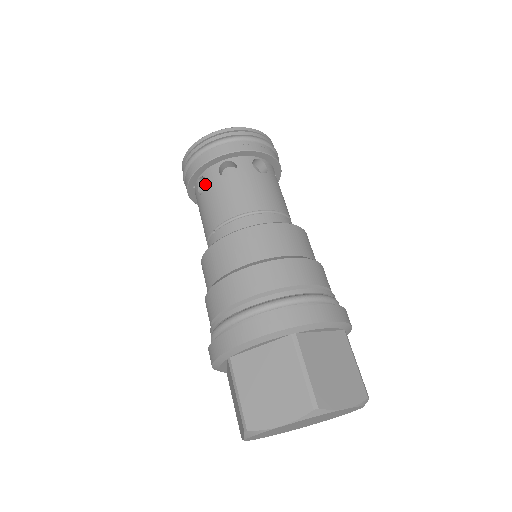
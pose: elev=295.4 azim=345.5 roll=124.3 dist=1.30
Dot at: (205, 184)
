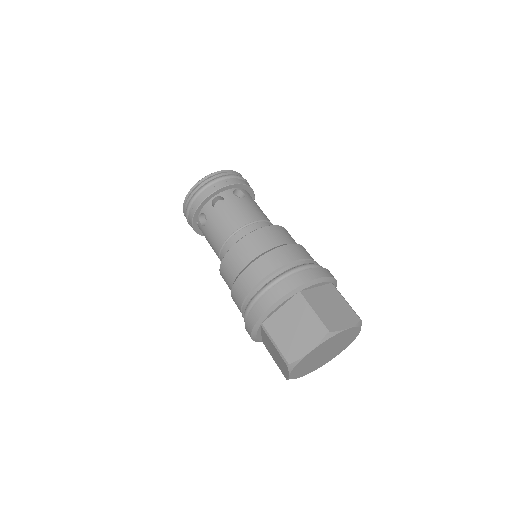
Dot at: (204, 218)
